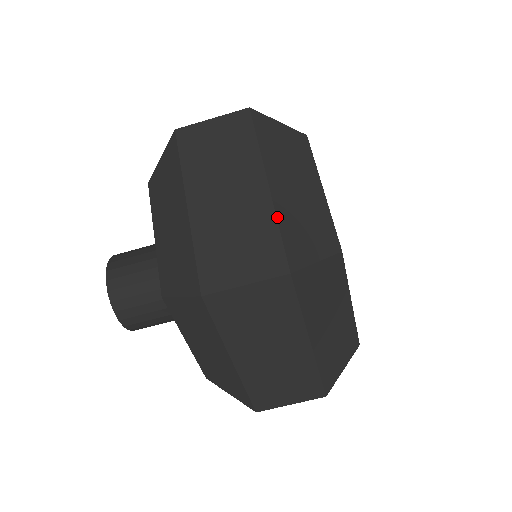
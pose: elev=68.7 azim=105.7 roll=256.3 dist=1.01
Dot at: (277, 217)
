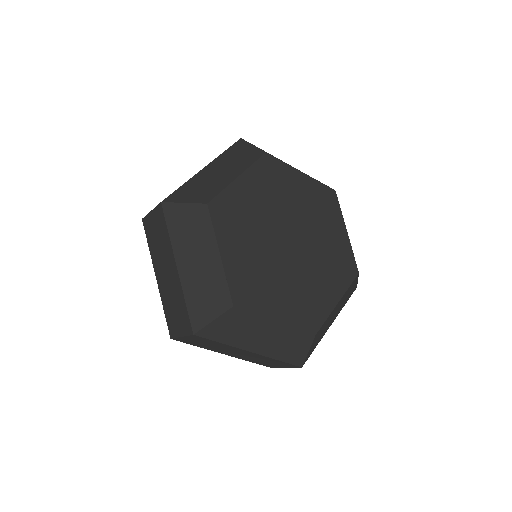
Dot at: (272, 358)
